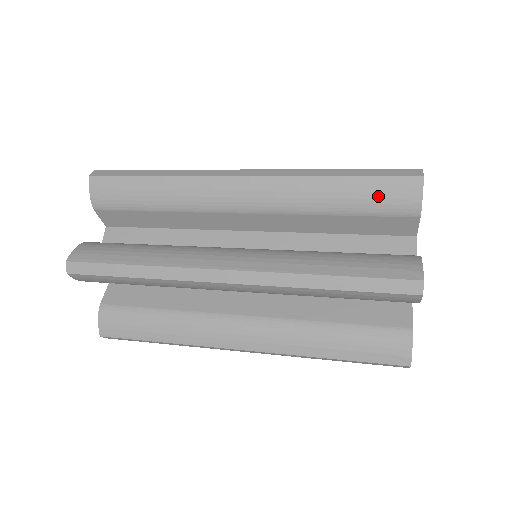
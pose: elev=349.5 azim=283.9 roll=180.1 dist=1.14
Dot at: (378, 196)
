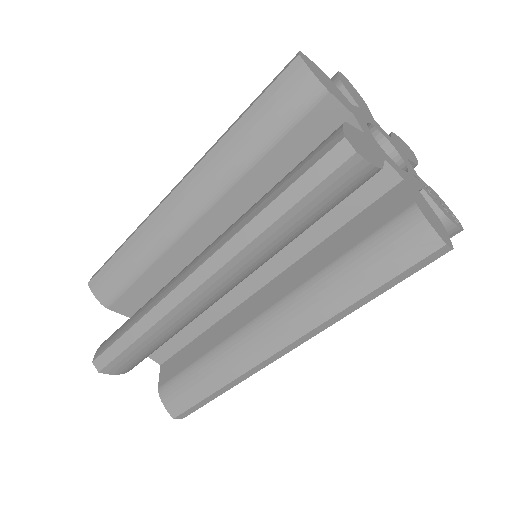
Dot at: occluded
